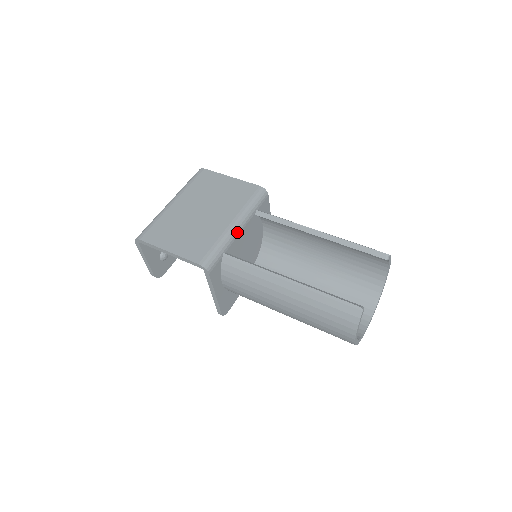
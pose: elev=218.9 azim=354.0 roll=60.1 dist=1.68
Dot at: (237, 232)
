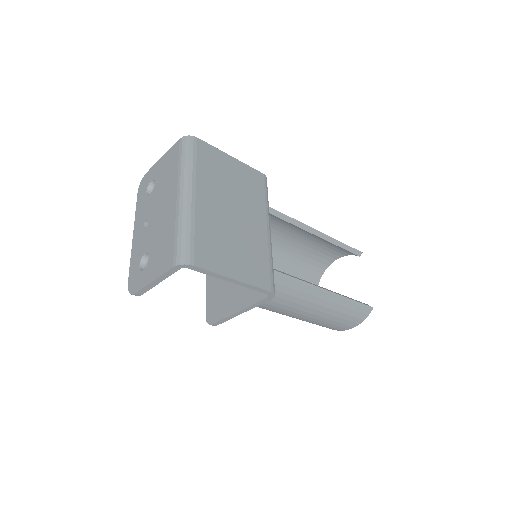
Dot at: occluded
